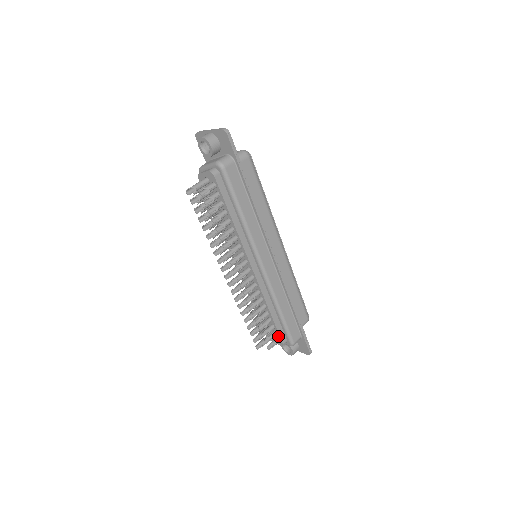
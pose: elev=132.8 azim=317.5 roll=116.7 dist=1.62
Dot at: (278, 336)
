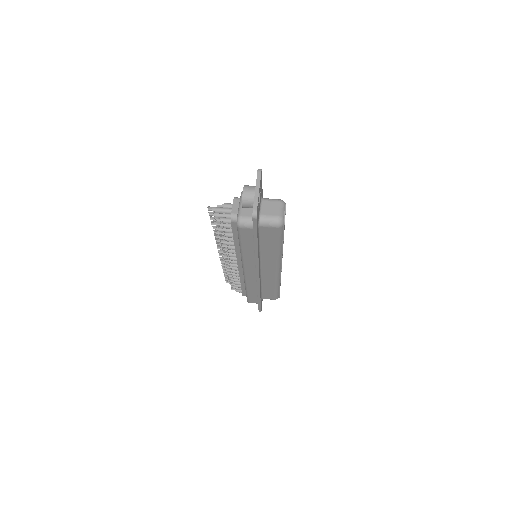
Dot at: occluded
